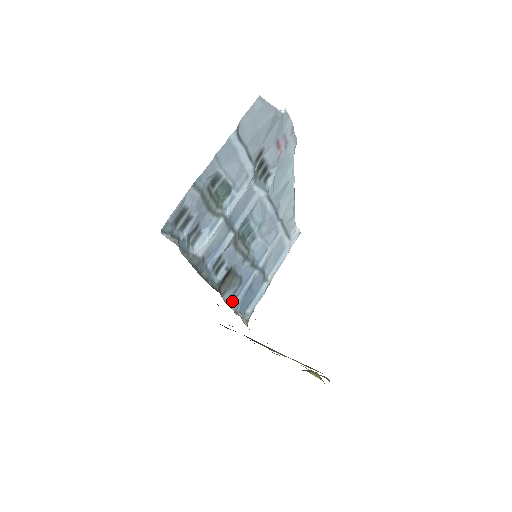
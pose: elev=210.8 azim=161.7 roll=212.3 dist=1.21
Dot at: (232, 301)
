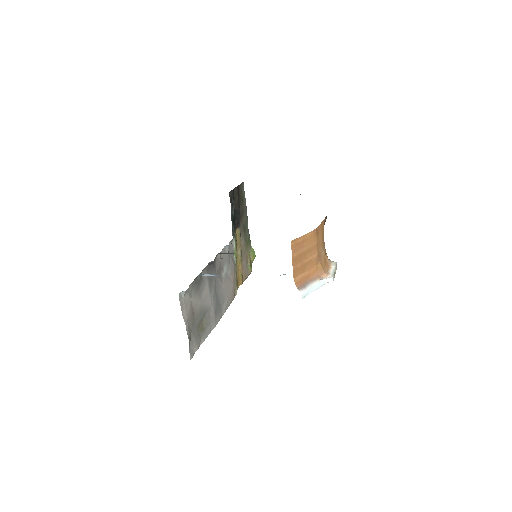
Dot at: occluded
